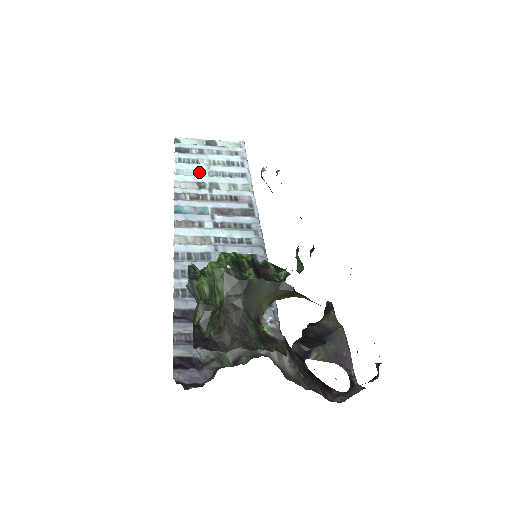
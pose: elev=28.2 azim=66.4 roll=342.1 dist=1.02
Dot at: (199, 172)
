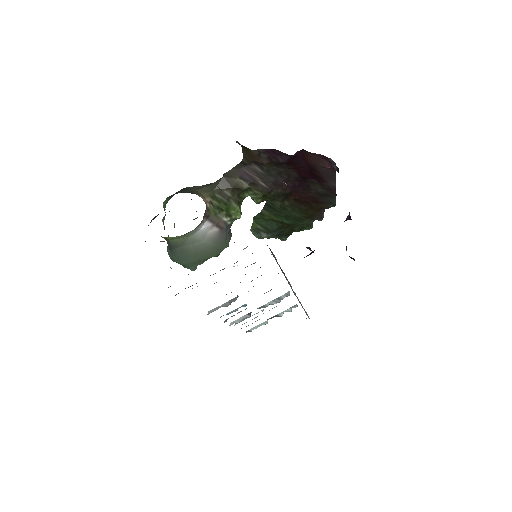
Dot at: occluded
